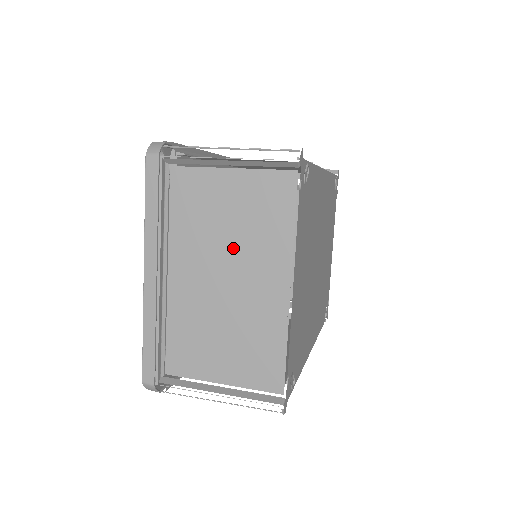
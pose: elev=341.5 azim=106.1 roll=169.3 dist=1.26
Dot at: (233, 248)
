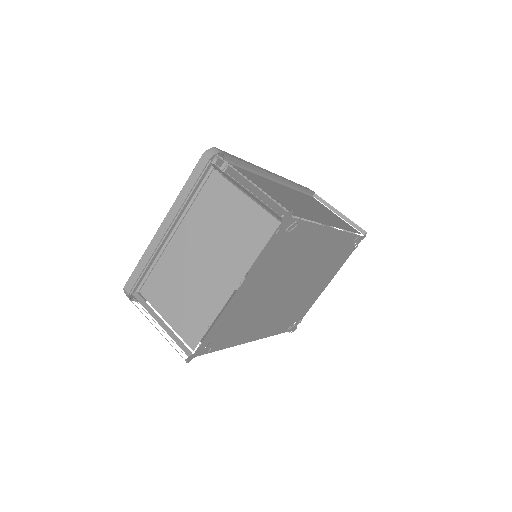
Dot at: (218, 244)
